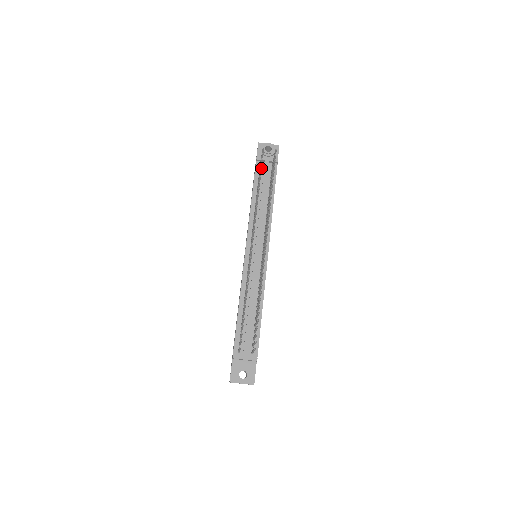
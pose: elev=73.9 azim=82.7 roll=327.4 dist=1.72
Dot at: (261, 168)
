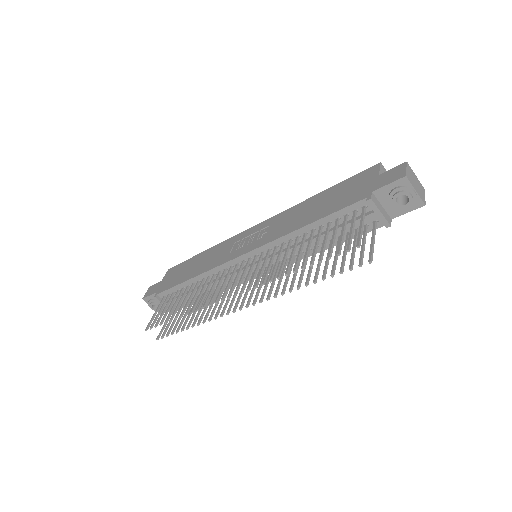
Dot at: (330, 252)
